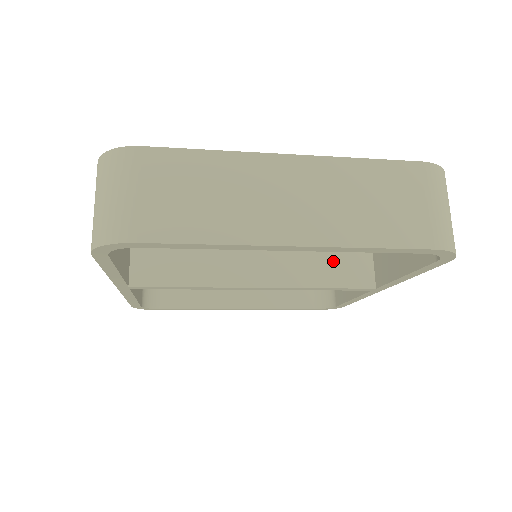
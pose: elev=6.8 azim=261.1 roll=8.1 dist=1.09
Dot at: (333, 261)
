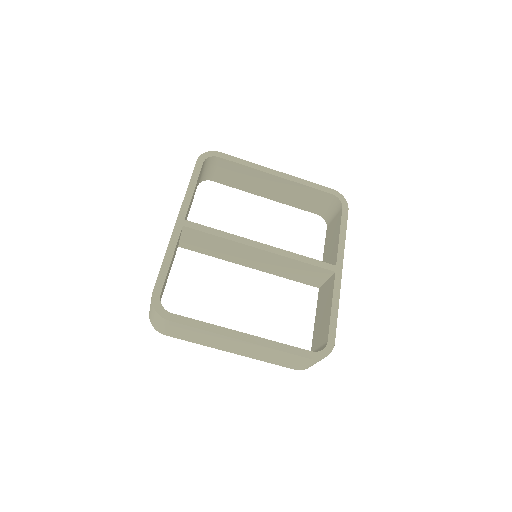
Dot at: occluded
